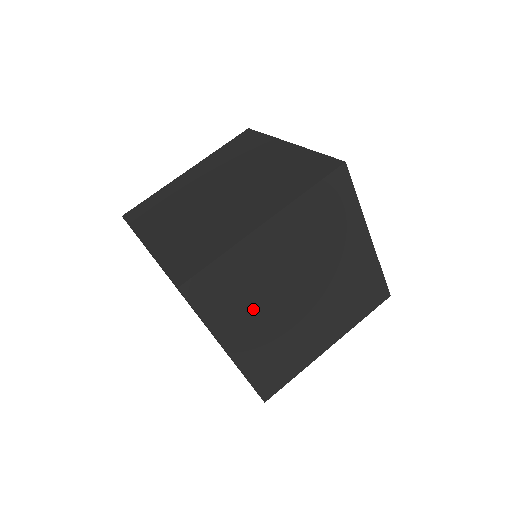
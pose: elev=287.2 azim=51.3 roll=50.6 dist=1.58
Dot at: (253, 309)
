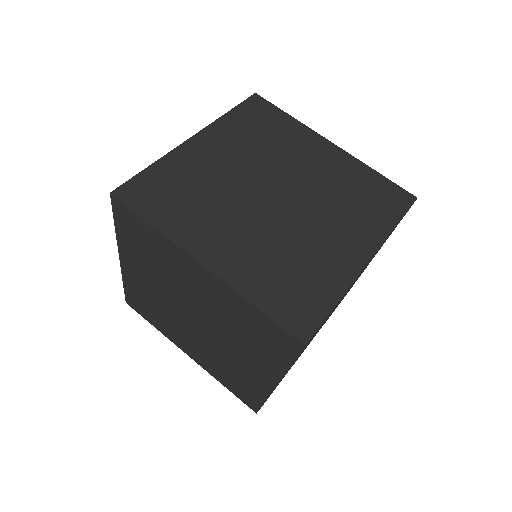
Dot at: occluded
